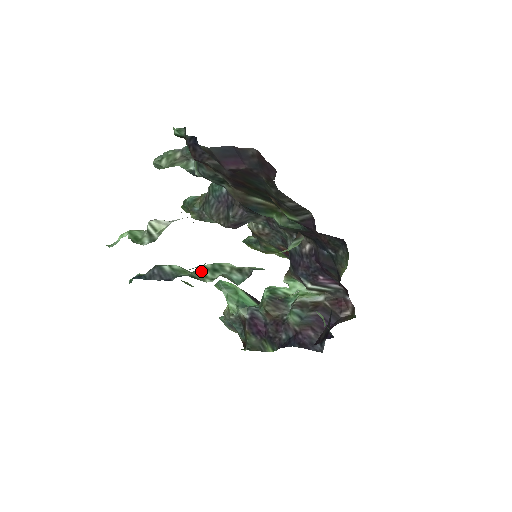
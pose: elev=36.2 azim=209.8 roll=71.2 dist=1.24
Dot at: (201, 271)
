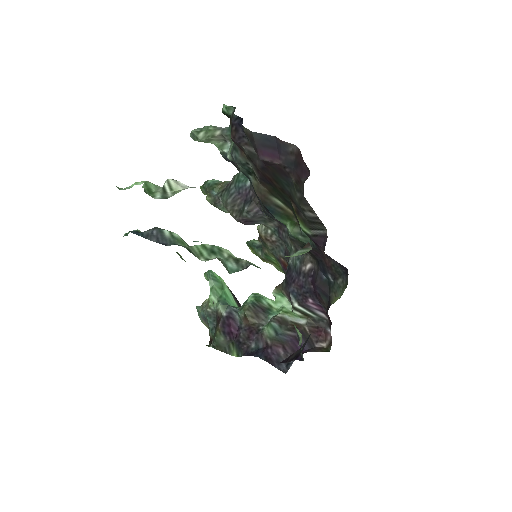
Dot at: (199, 248)
